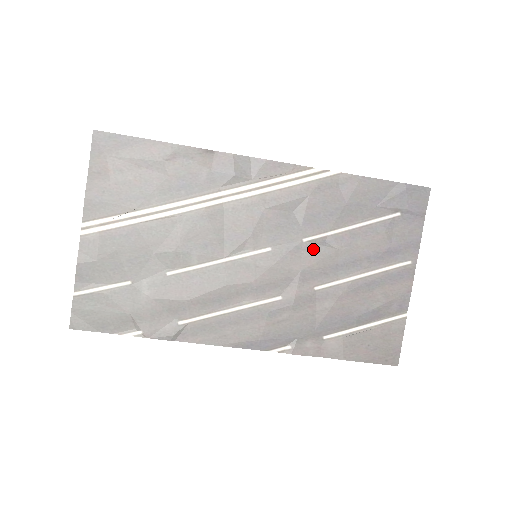
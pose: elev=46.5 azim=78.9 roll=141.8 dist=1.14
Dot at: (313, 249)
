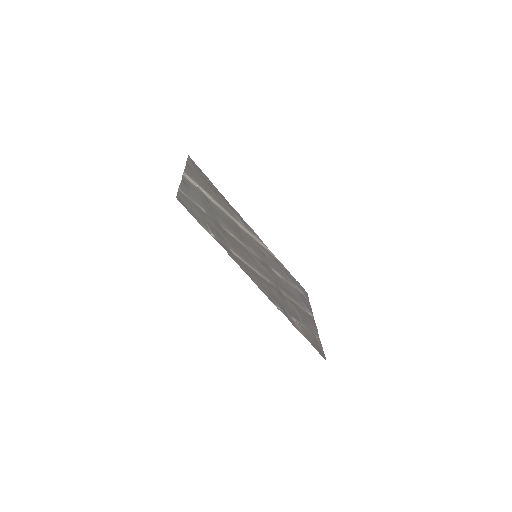
Dot at: (276, 275)
